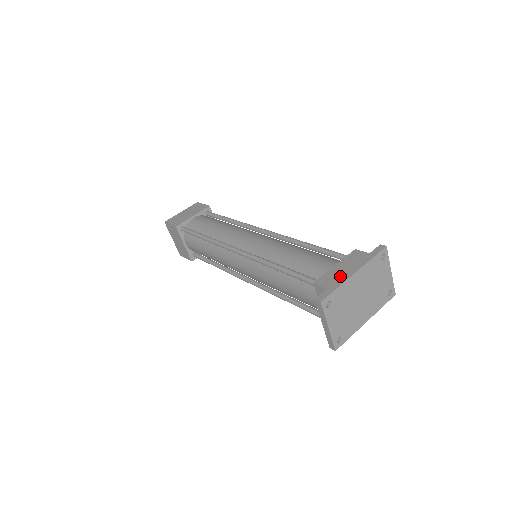
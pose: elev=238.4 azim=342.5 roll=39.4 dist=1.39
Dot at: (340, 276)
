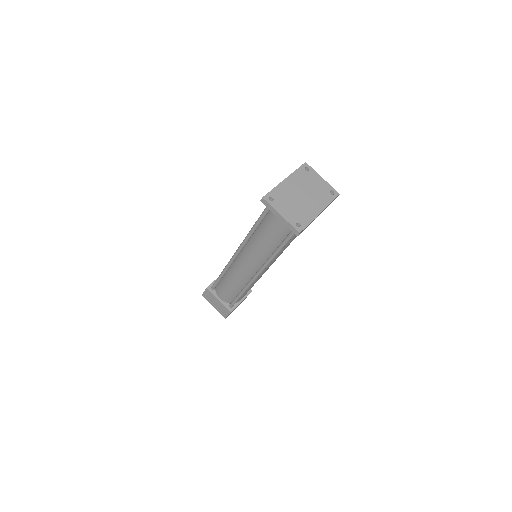
Dot at: occluded
